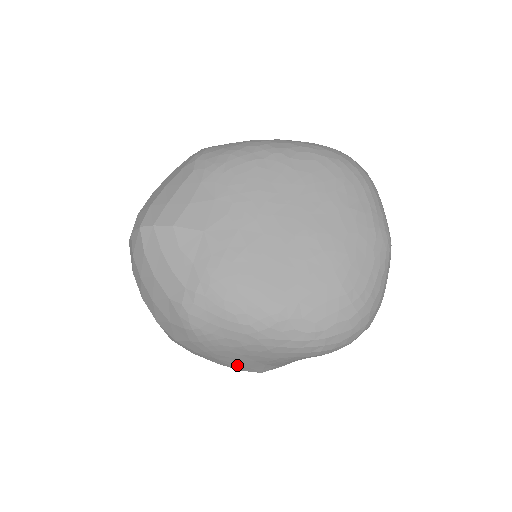
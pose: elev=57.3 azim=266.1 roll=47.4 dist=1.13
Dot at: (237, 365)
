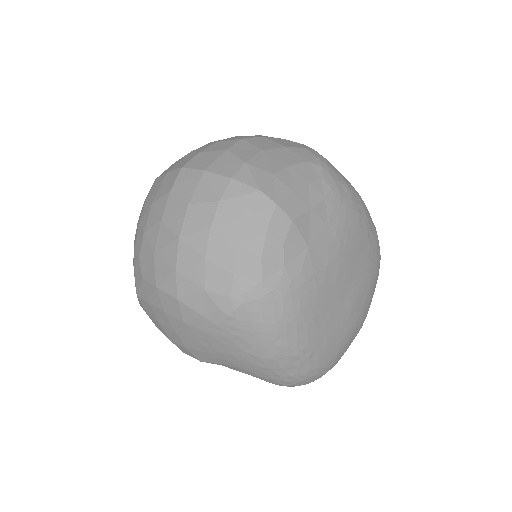
Dot at: (200, 350)
